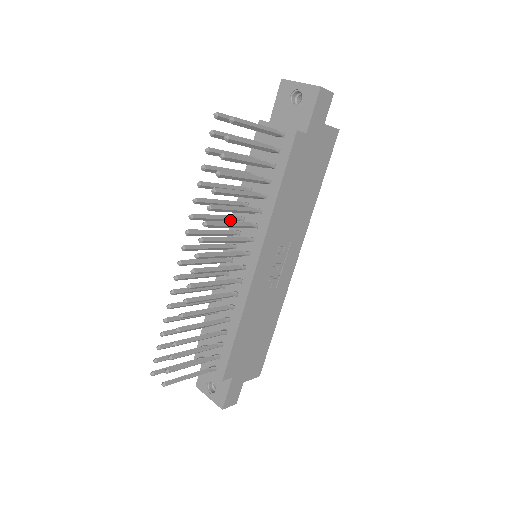
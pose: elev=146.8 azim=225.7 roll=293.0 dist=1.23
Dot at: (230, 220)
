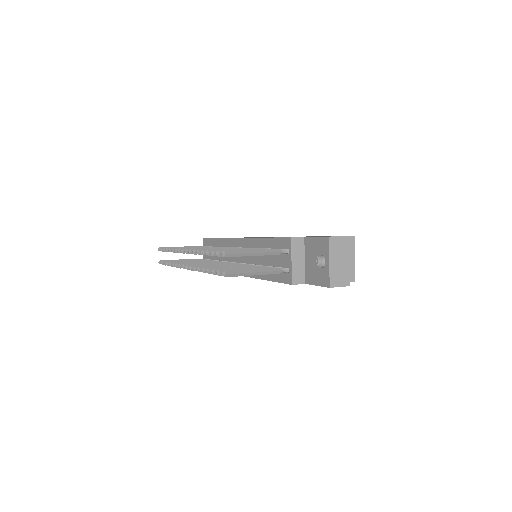
Dot at: occluded
